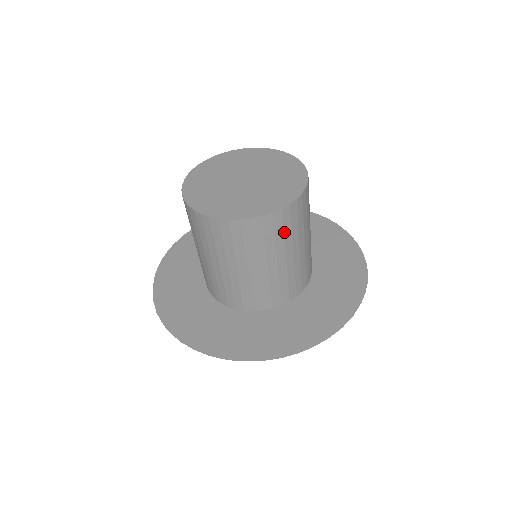
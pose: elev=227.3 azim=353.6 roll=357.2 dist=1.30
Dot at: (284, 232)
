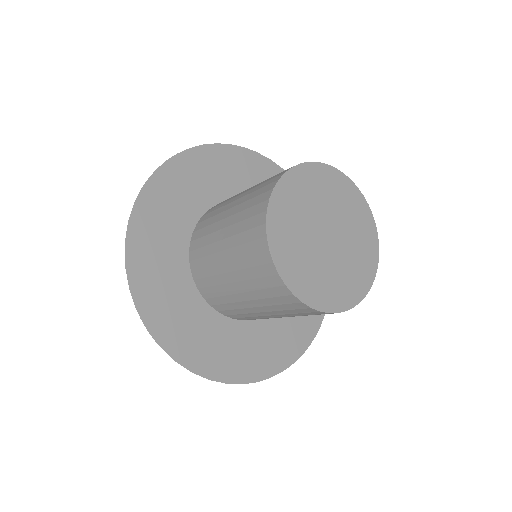
Dot at: occluded
